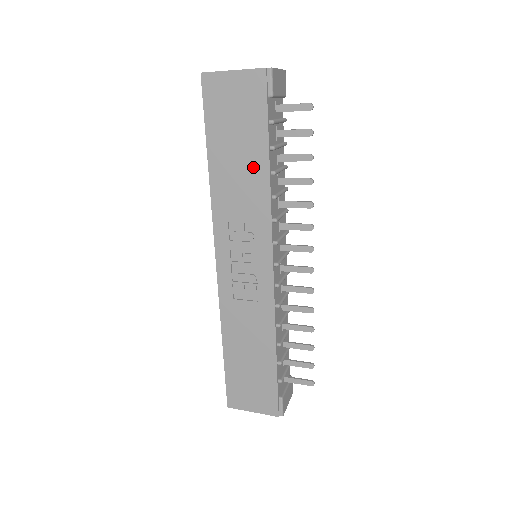
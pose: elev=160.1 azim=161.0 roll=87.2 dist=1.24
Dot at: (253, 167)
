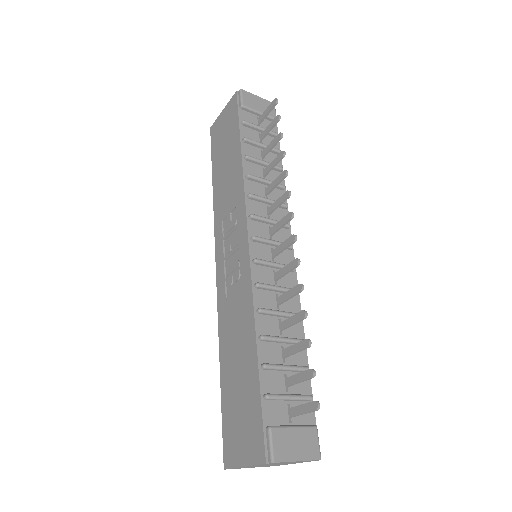
Dot at: (233, 162)
